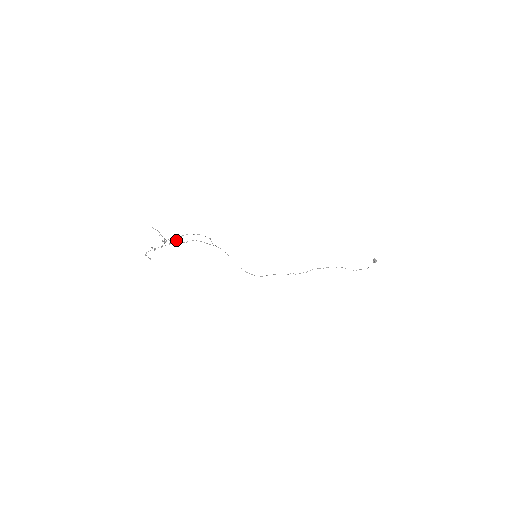
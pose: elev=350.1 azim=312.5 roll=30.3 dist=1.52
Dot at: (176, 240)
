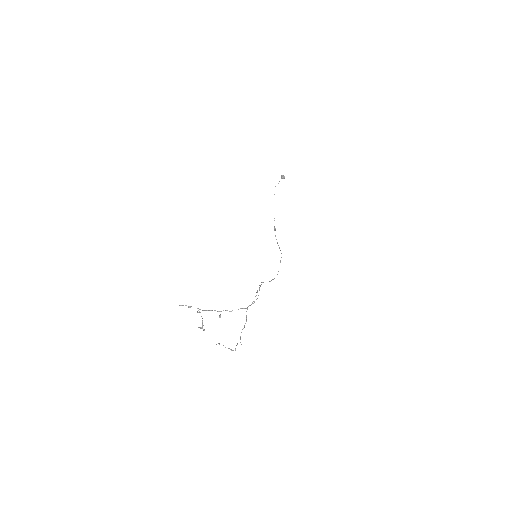
Dot at: occluded
